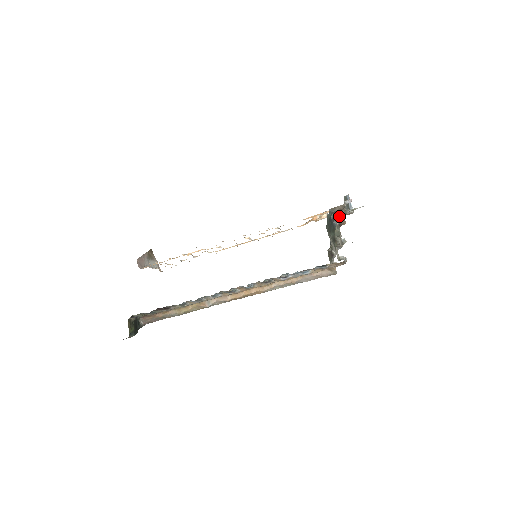
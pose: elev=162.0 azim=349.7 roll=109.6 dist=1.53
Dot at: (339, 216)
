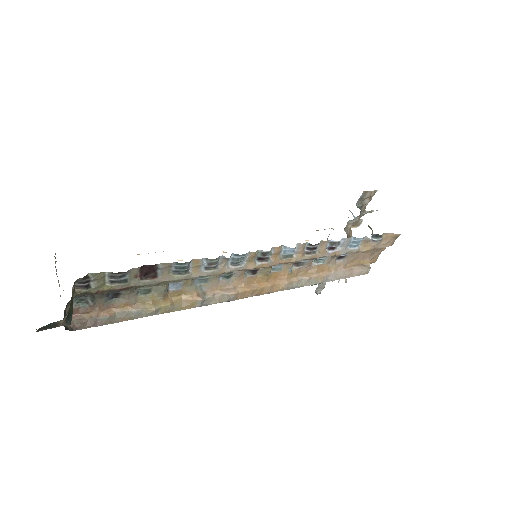
Dot at: (361, 212)
